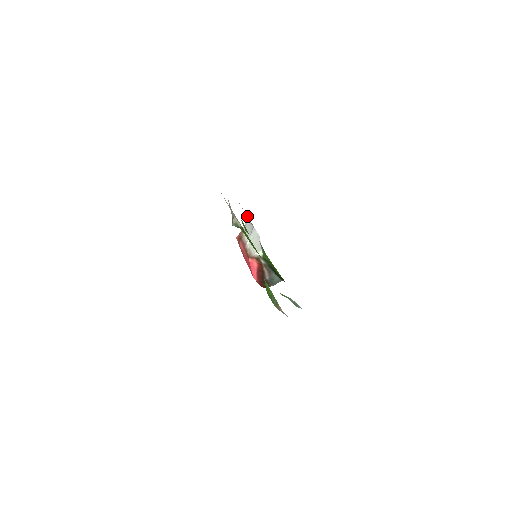
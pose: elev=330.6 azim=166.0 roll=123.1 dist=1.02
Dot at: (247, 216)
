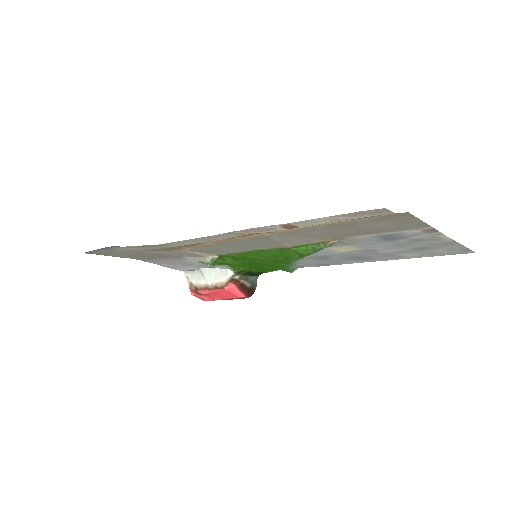
Dot at: (187, 268)
